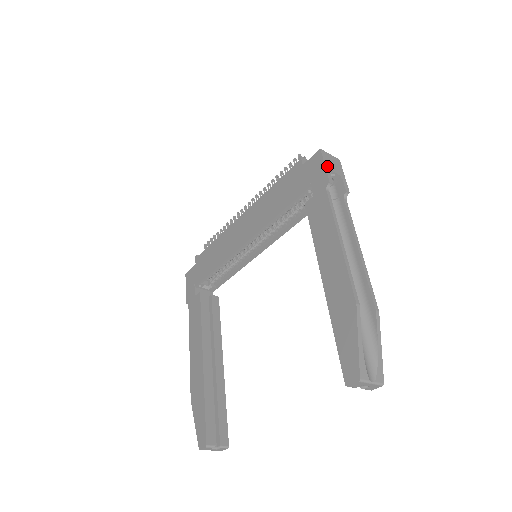
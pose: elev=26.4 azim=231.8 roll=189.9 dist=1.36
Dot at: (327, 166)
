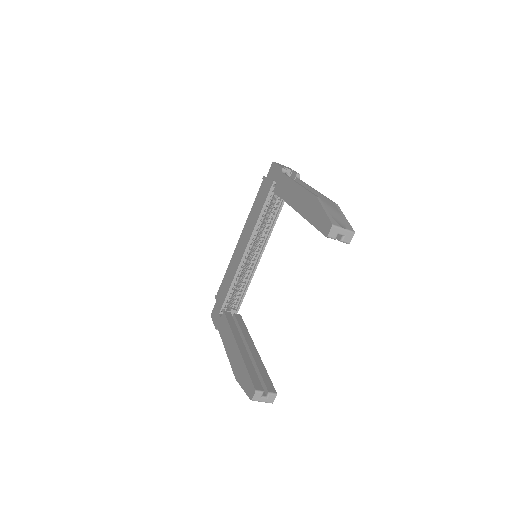
Dot at: (279, 165)
